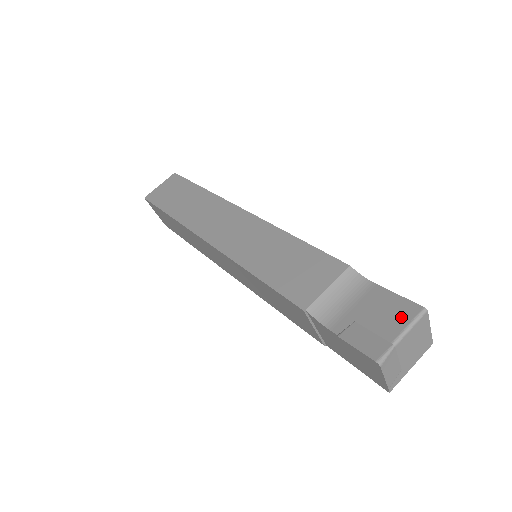
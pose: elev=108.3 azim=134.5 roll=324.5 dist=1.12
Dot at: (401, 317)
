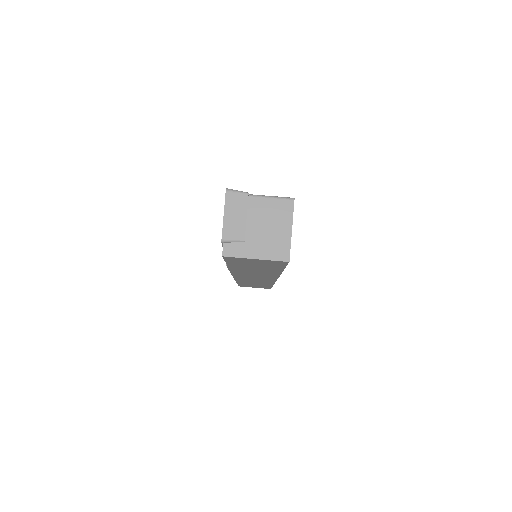
Dot at: occluded
